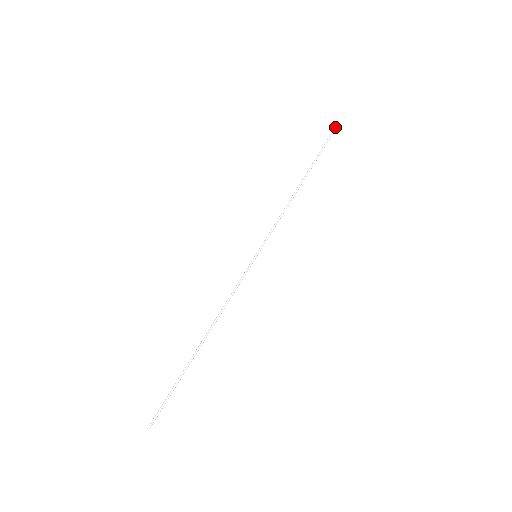
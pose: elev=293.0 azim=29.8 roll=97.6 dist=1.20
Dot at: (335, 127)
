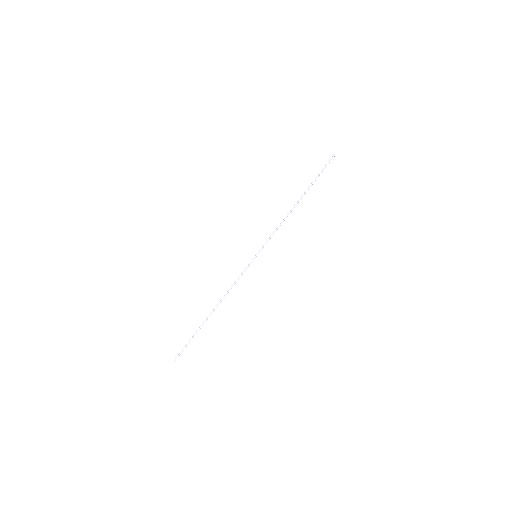
Dot at: (333, 155)
